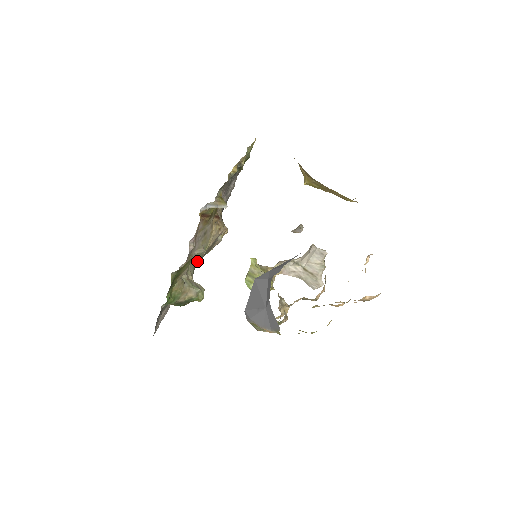
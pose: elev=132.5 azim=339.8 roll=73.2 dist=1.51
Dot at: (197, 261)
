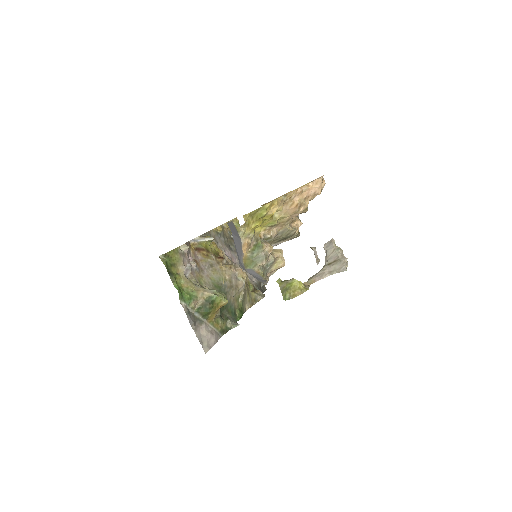
Dot at: (216, 286)
